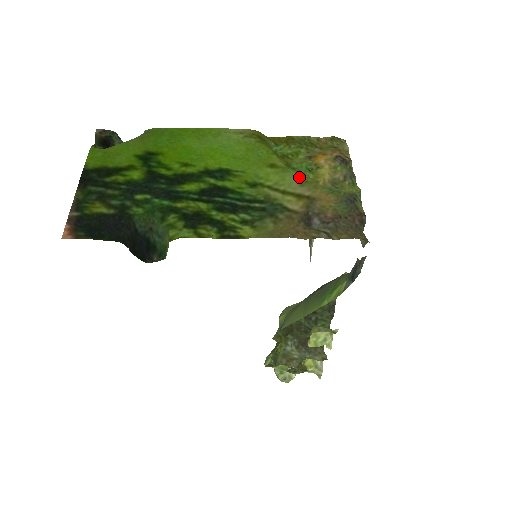
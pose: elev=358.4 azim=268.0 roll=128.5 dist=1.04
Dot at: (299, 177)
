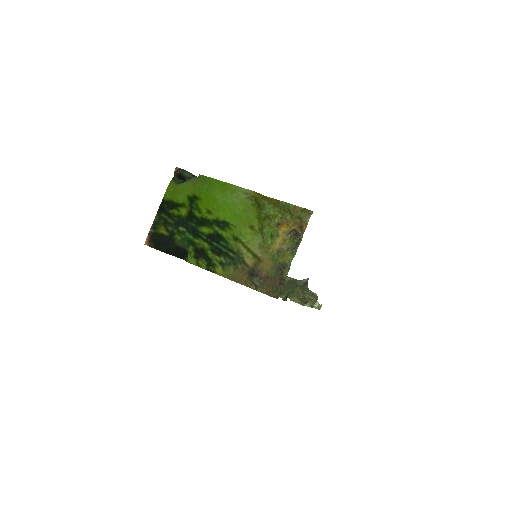
Dot at: (261, 241)
